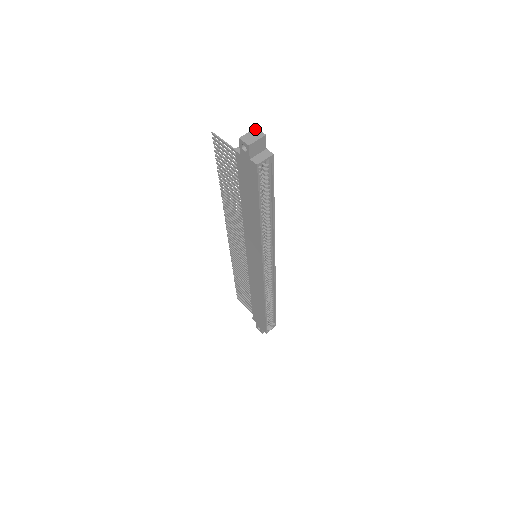
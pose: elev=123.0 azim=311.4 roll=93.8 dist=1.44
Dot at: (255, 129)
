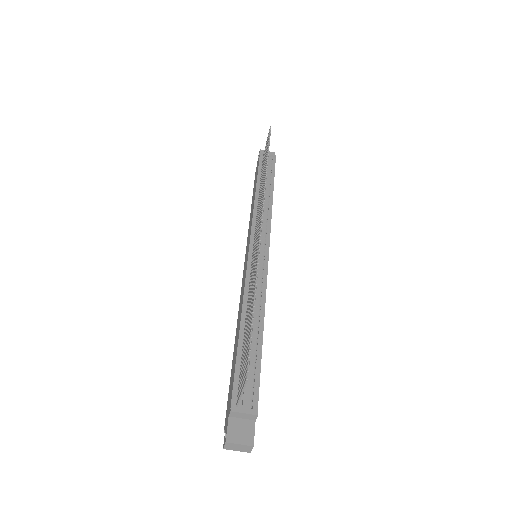
Dot at: (251, 447)
